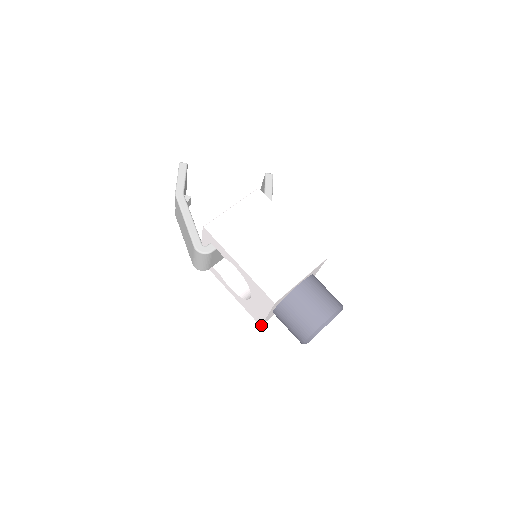
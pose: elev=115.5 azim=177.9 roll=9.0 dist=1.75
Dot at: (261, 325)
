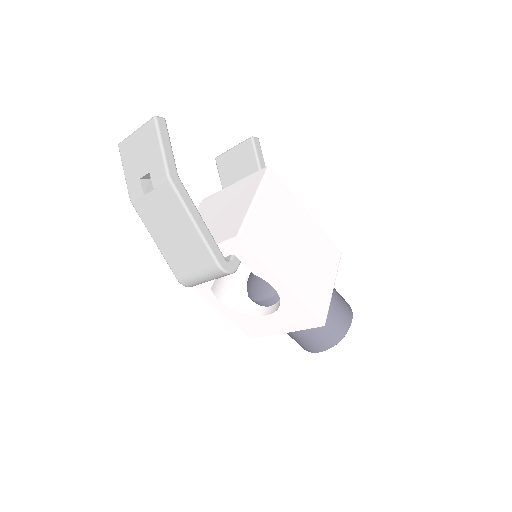
Dot at: (254, 338)
